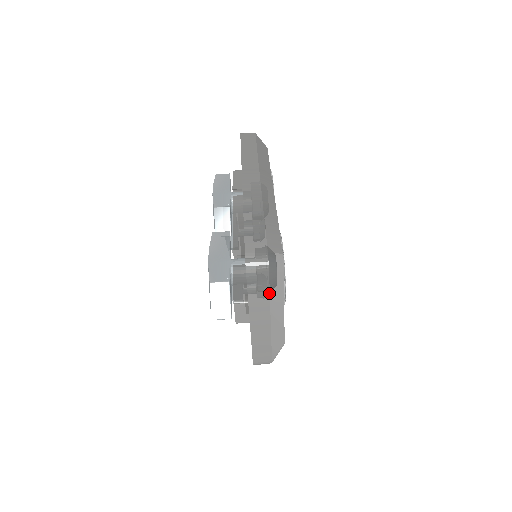
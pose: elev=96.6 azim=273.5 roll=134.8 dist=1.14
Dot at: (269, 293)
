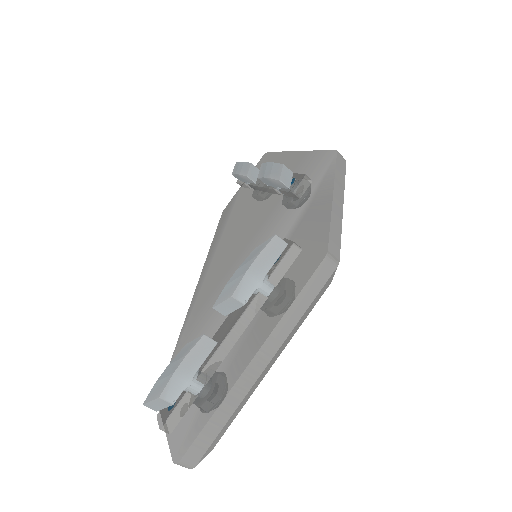
Dot at: occluded
